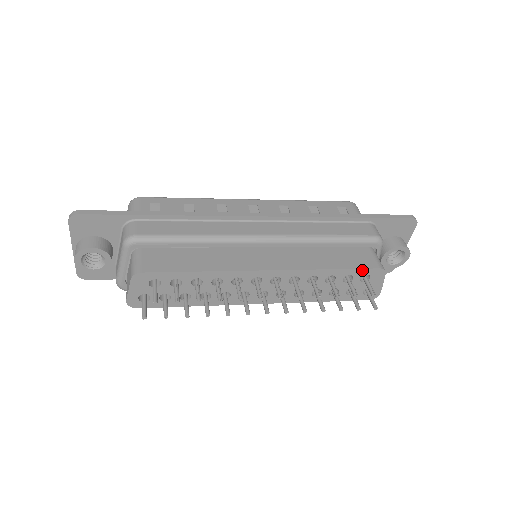
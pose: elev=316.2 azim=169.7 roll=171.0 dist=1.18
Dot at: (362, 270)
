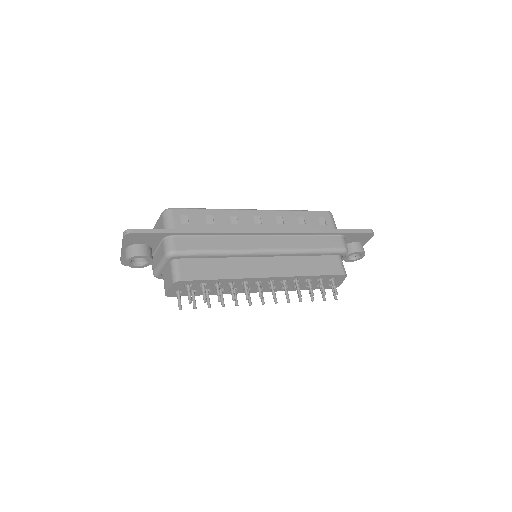
Dot at: (331, 275)
